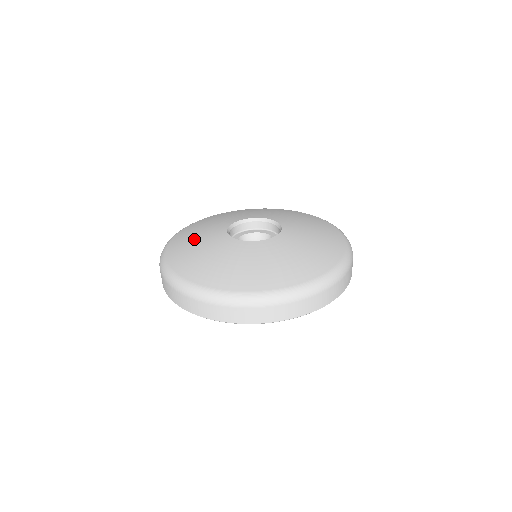
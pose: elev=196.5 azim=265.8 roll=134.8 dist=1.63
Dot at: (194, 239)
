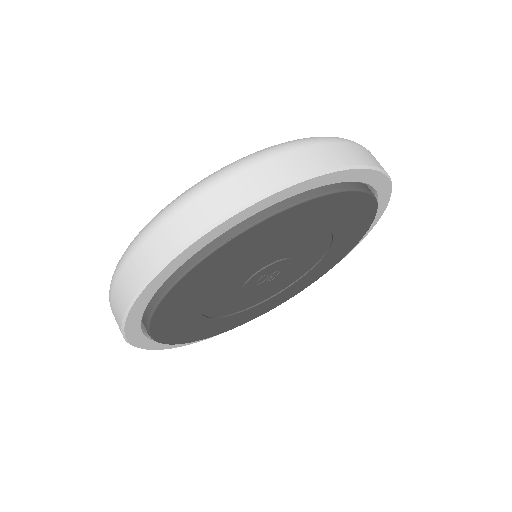
Dot at: occluded
